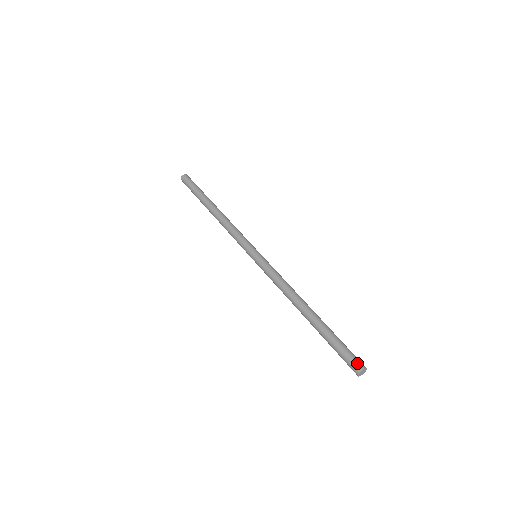
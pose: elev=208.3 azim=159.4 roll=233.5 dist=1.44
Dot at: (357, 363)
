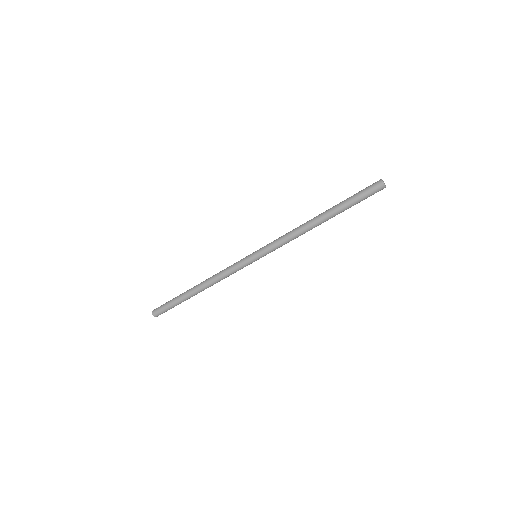
Dot at: (375, 182)
